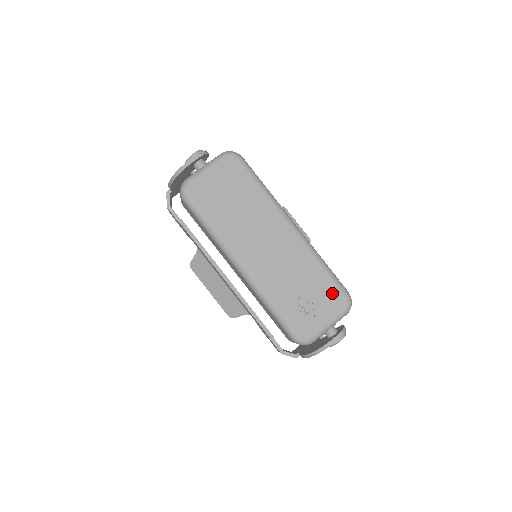
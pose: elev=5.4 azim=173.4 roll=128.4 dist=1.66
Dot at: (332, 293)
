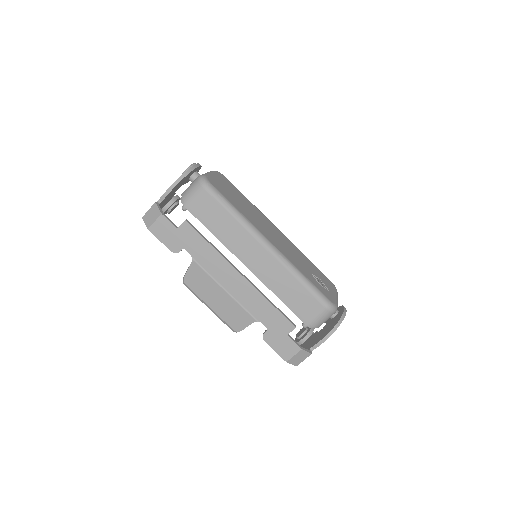
Dot at: (324, 277)
